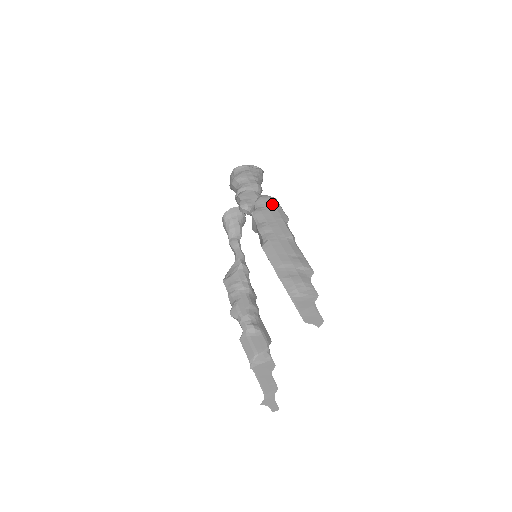
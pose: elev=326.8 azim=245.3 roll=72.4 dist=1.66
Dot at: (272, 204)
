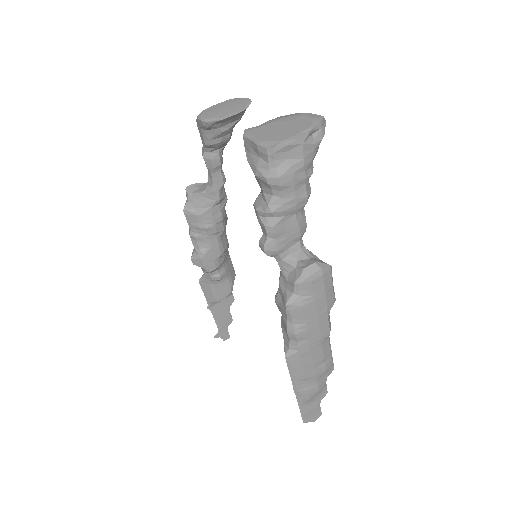
Dot at: (323, 289)
